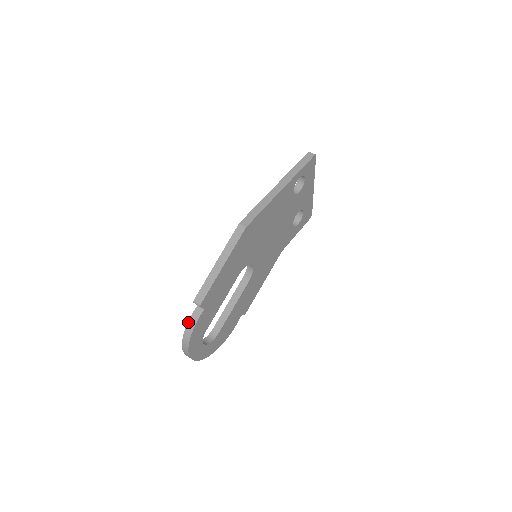
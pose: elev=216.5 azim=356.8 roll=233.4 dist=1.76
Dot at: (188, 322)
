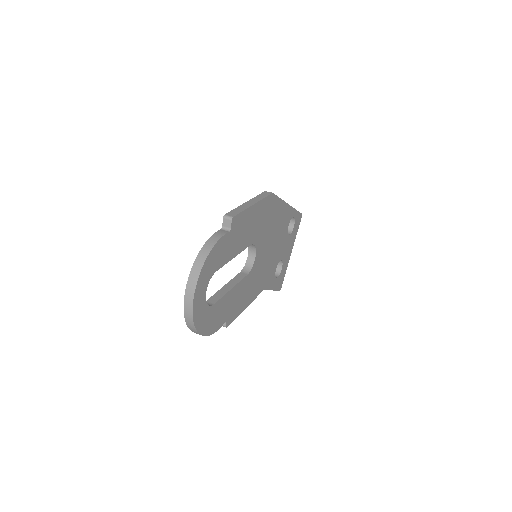
Dot at: (210, 237)
